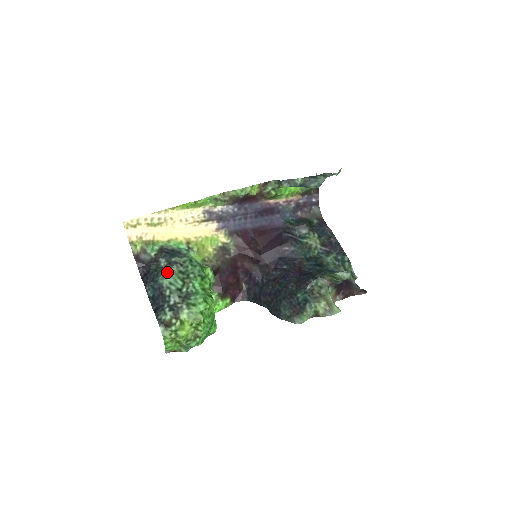
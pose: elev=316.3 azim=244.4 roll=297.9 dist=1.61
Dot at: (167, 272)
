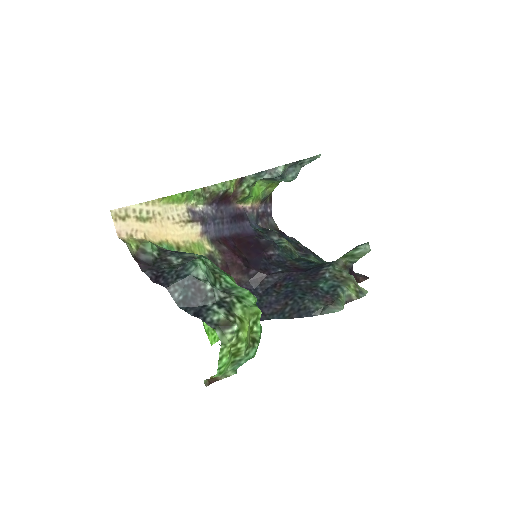
Dot at: (199, 260)
